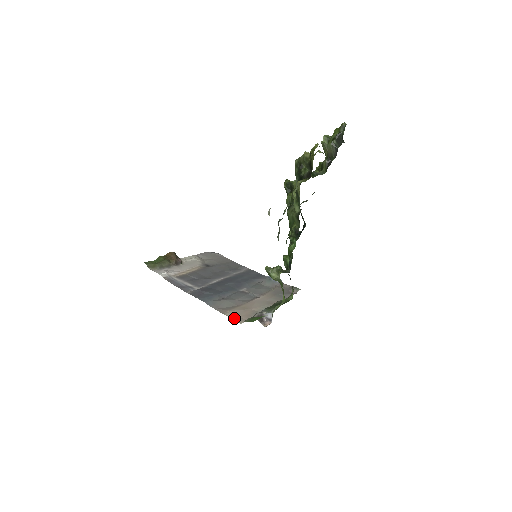
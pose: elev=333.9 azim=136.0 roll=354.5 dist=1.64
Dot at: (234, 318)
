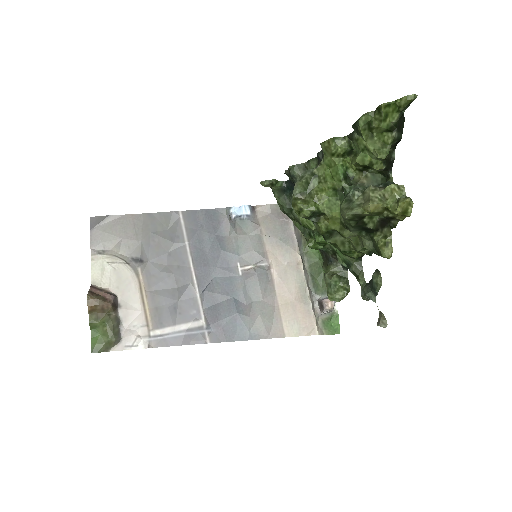
Dot at: (303, 334)
